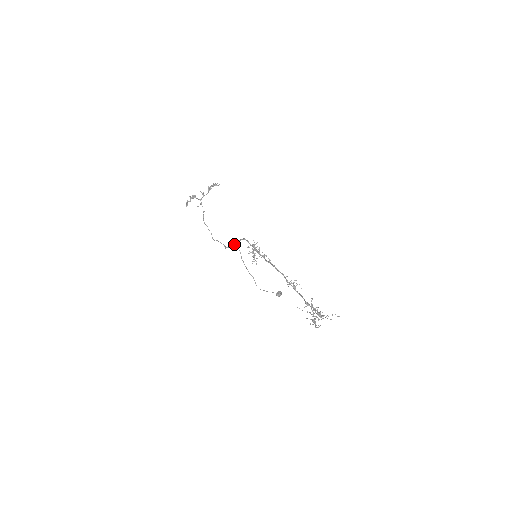
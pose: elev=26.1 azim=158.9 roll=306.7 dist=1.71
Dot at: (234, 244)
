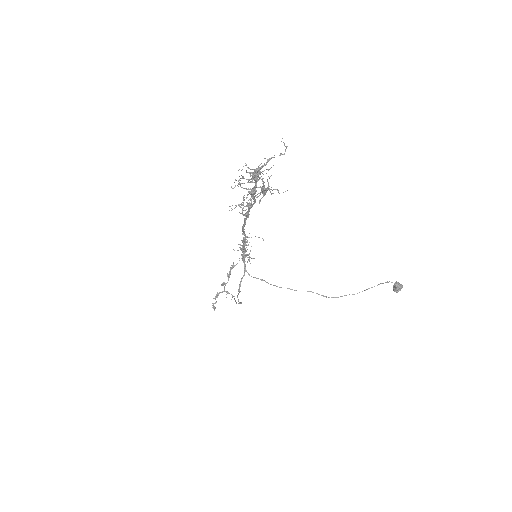
Dot at: (242, 277)
